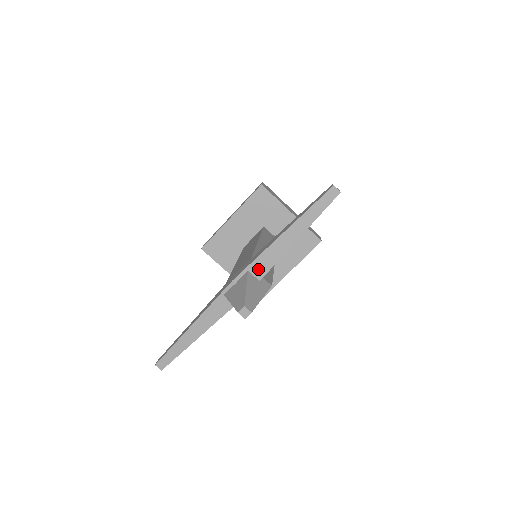
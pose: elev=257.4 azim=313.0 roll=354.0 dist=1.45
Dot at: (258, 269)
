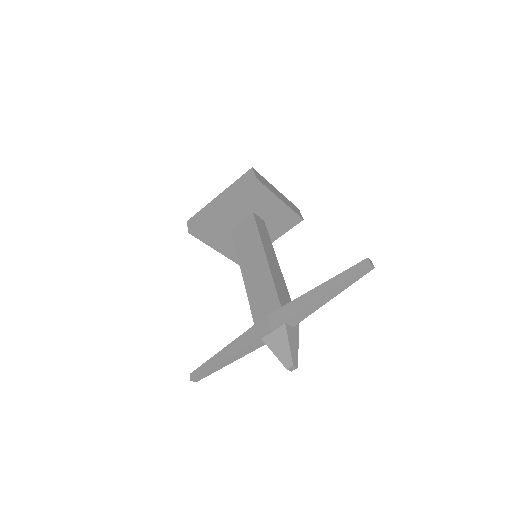
Dot at: (294, 321)
